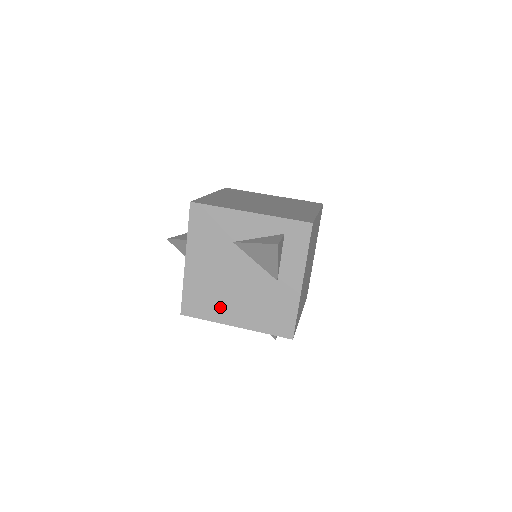
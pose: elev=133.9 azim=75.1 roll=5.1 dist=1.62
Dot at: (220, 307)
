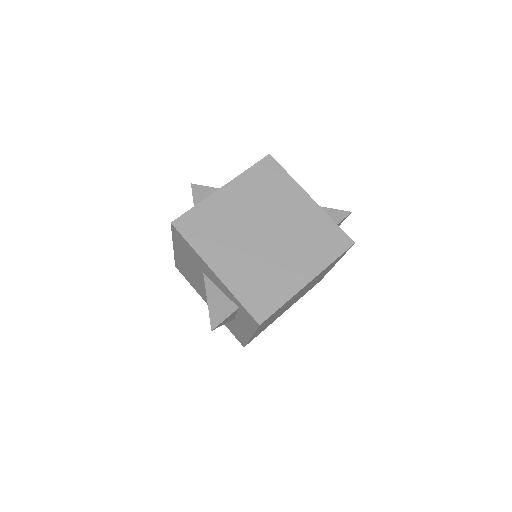
Dot at: (199, 289)
